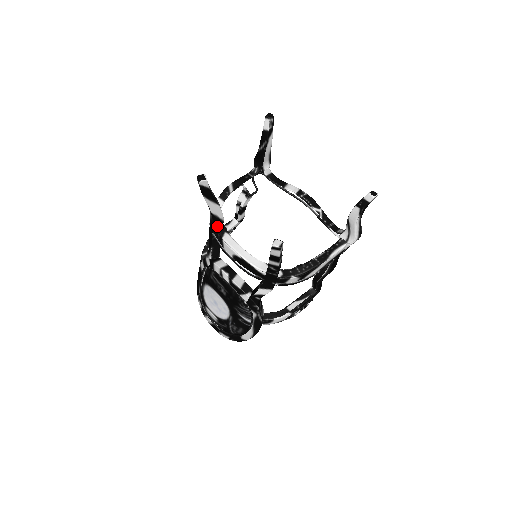
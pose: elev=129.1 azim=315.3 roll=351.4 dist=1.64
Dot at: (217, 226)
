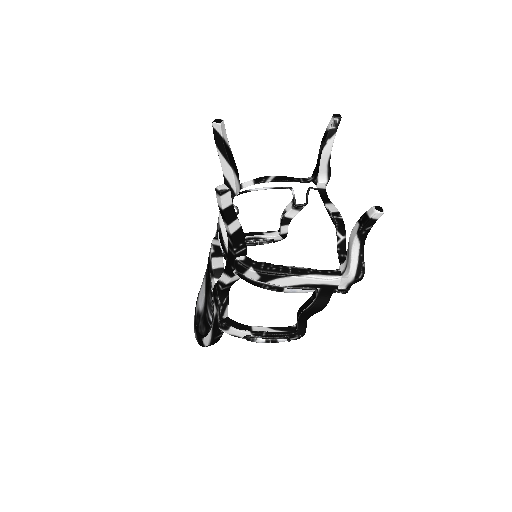
Dot at: occluded
